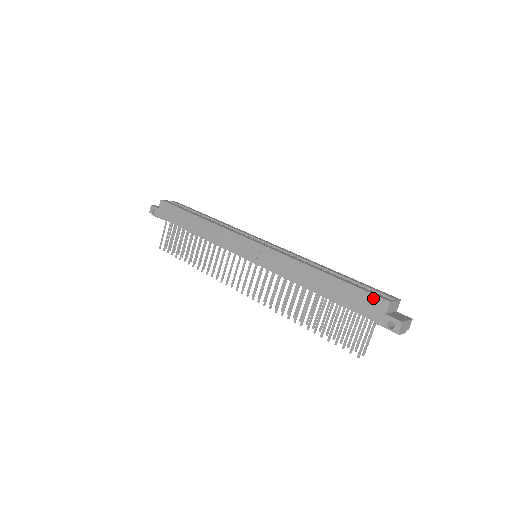
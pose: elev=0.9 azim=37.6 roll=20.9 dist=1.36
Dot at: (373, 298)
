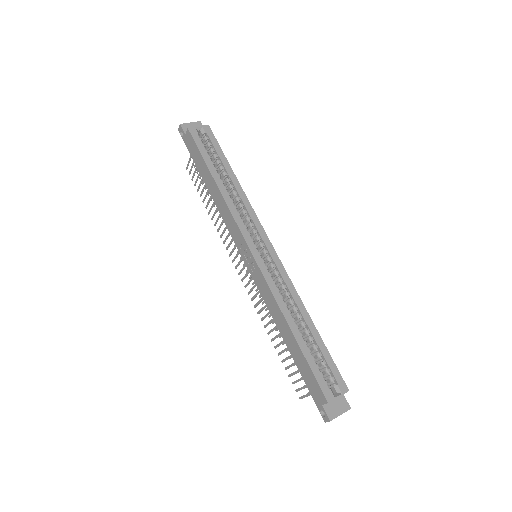
Dot at: (318, 388)
